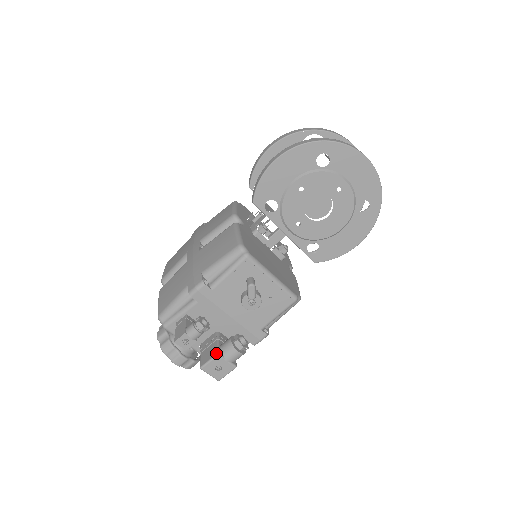
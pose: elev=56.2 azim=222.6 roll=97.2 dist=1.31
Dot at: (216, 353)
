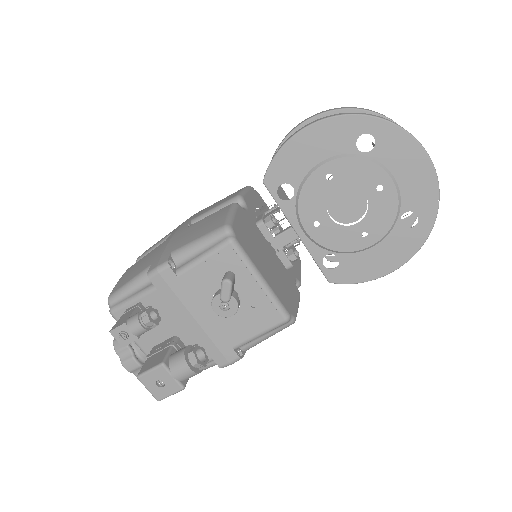
Dot at: (161, 362)
